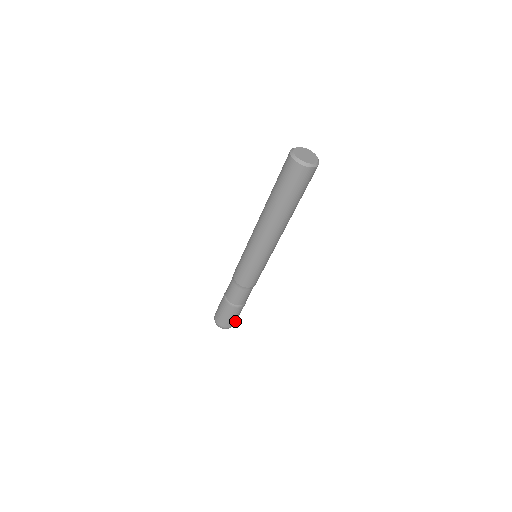
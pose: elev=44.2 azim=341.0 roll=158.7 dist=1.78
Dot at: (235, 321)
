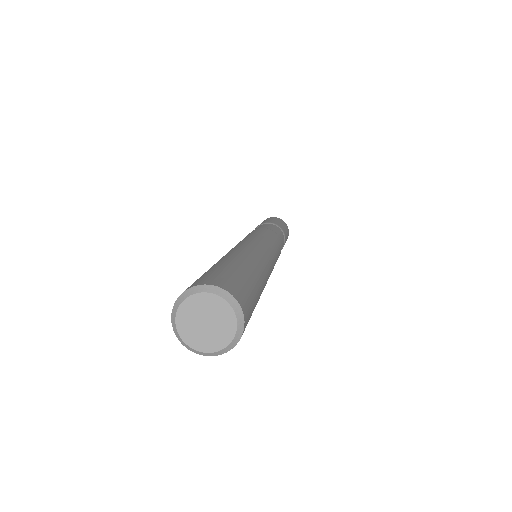
Dot at: occluded
